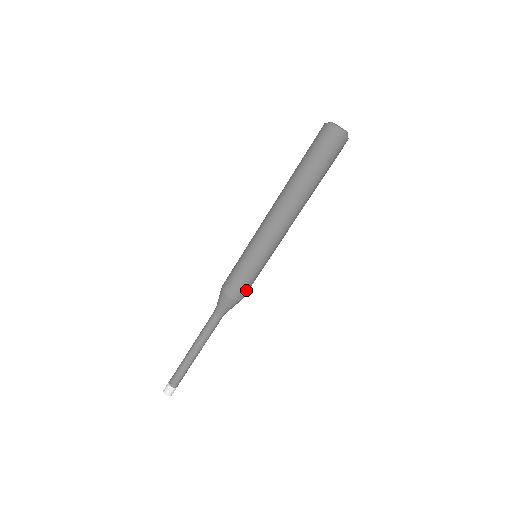
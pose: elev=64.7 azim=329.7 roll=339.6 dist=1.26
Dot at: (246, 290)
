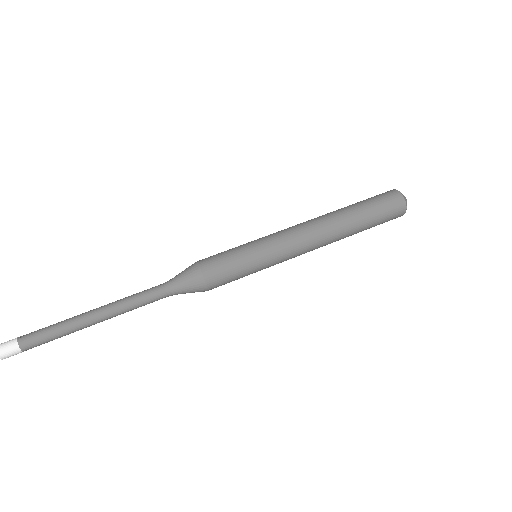
Dot at: (218, 265)
